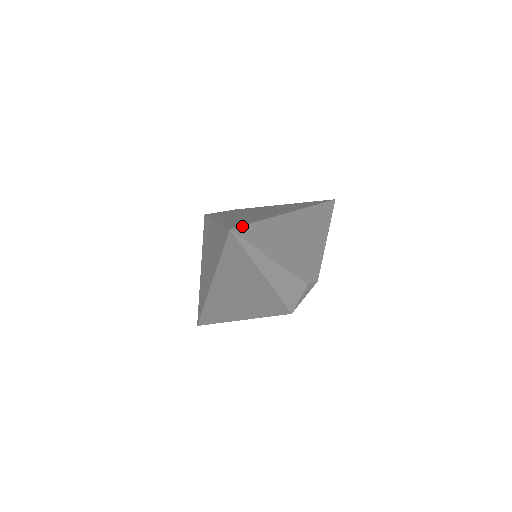
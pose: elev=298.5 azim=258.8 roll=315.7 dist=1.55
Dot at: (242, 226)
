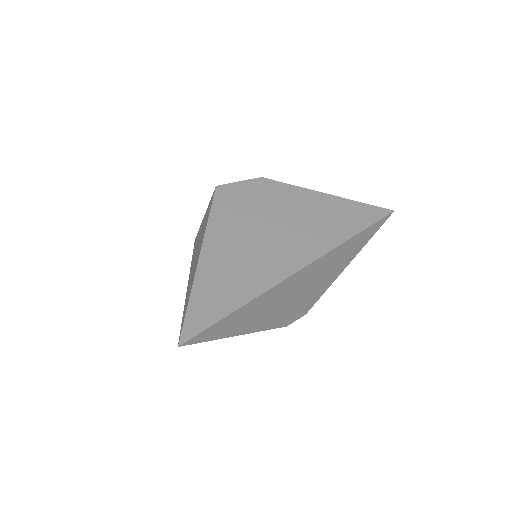
Dot at: (200, 333)
